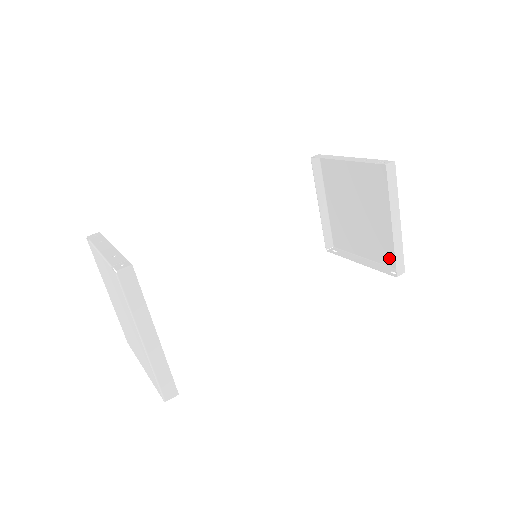
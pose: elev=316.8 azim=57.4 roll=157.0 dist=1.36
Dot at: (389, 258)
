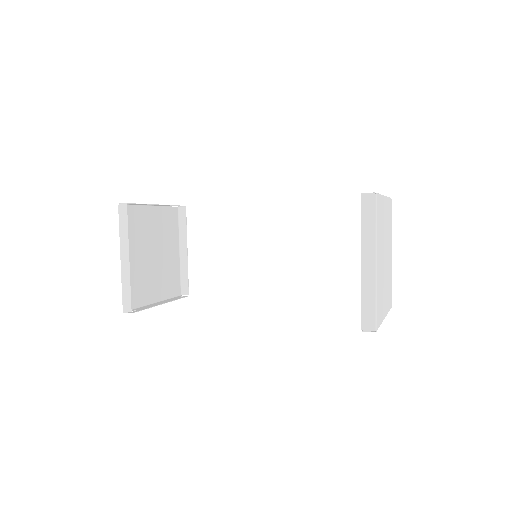
Dot at: (379, 314)
